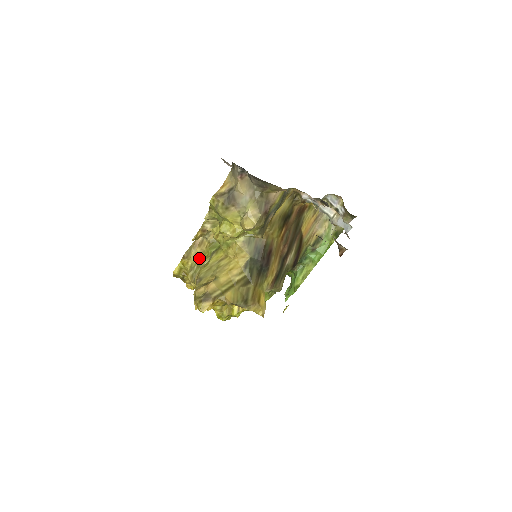
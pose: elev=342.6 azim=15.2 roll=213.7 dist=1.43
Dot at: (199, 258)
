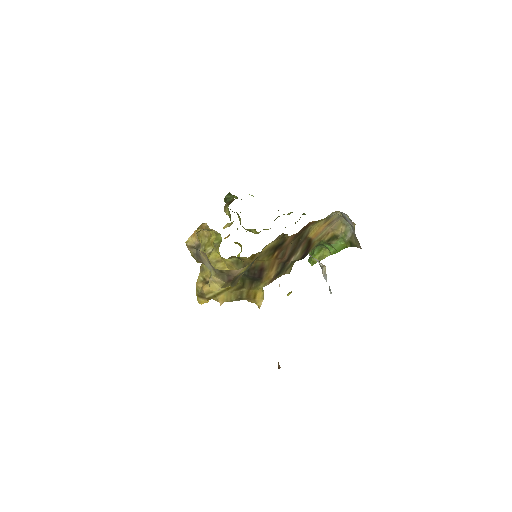
Dot at: (206, 240)
